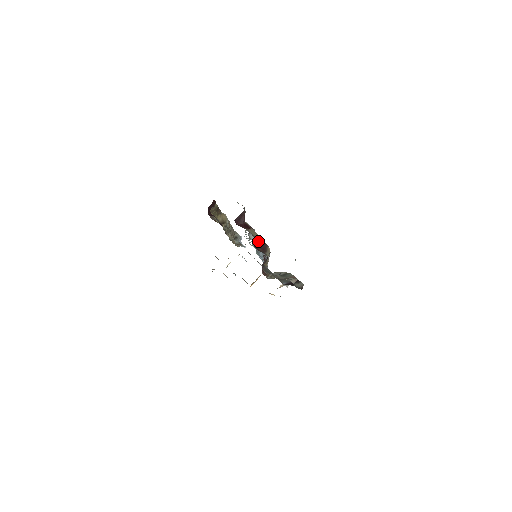
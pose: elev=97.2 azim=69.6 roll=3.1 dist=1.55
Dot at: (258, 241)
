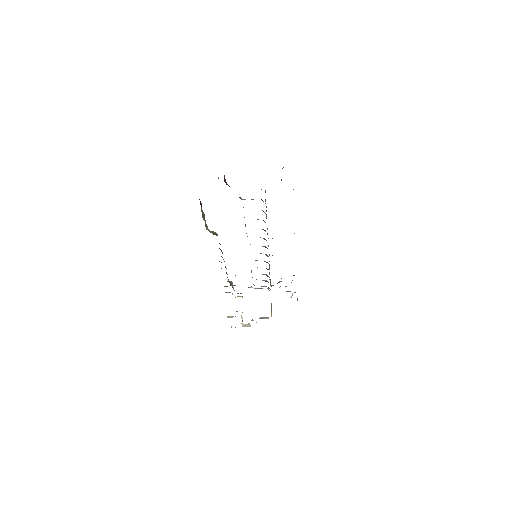
Dot at: occluded
